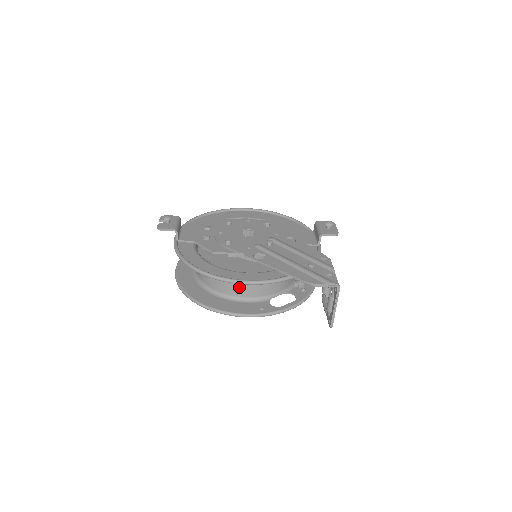
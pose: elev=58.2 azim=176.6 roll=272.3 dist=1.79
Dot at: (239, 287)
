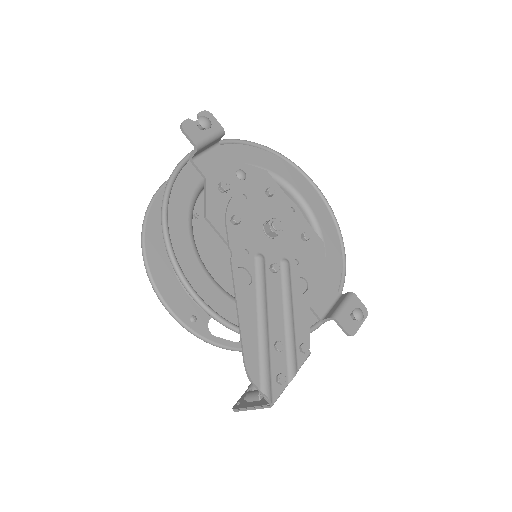
Dot at: occluded
